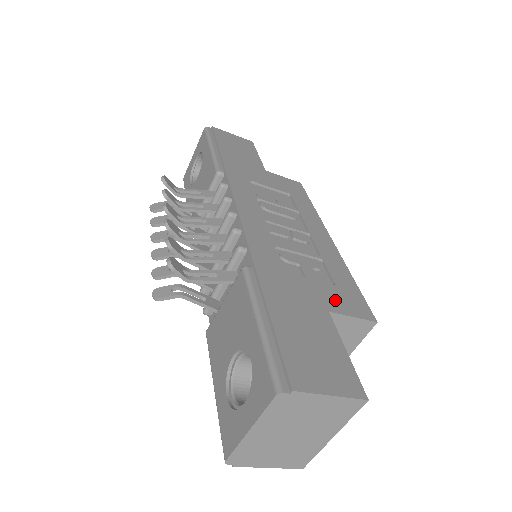
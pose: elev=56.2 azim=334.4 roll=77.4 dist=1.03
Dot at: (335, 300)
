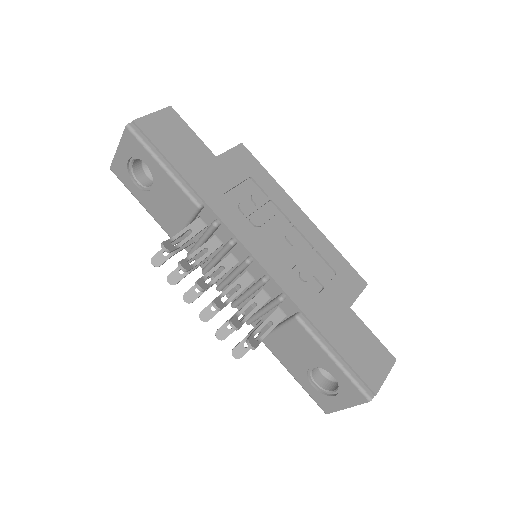
Dot at: (346, 291)
